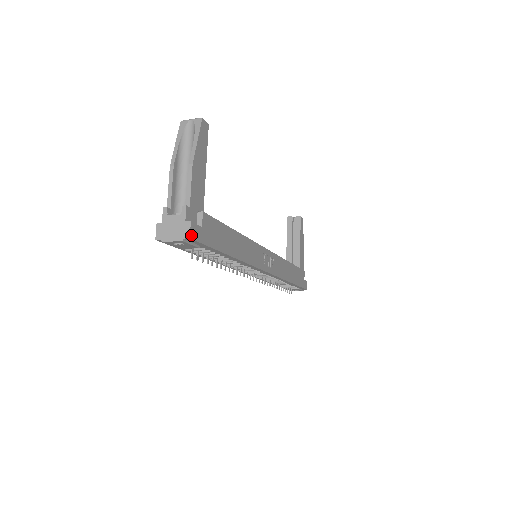
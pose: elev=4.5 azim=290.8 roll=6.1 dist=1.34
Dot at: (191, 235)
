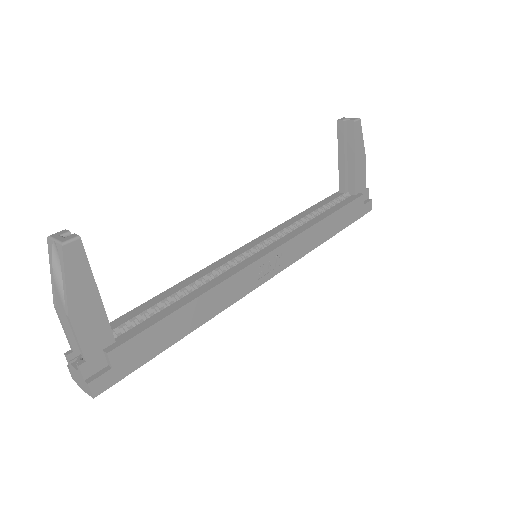
Dot at: (95, 393)
